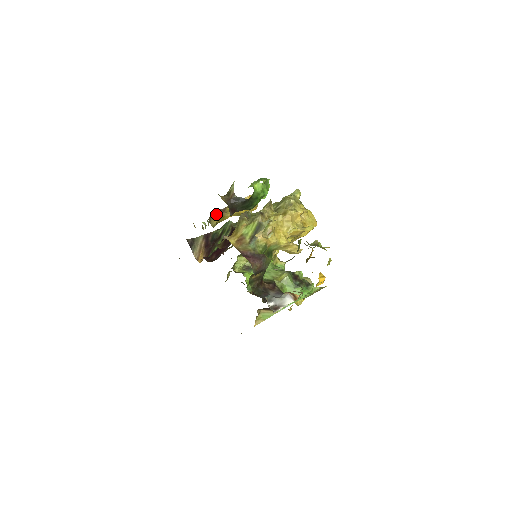
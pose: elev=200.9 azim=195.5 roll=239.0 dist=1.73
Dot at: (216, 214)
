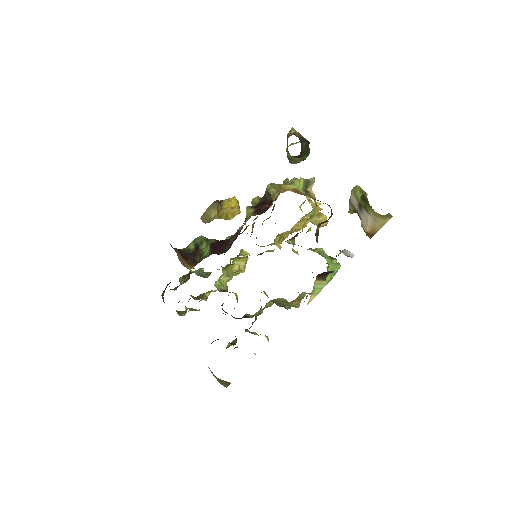
Dot at: (217, 203)
